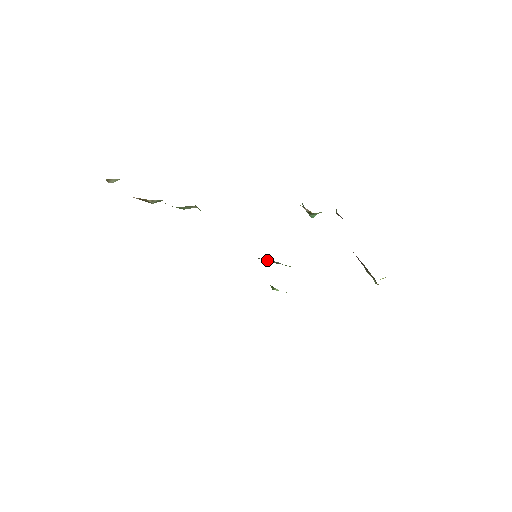
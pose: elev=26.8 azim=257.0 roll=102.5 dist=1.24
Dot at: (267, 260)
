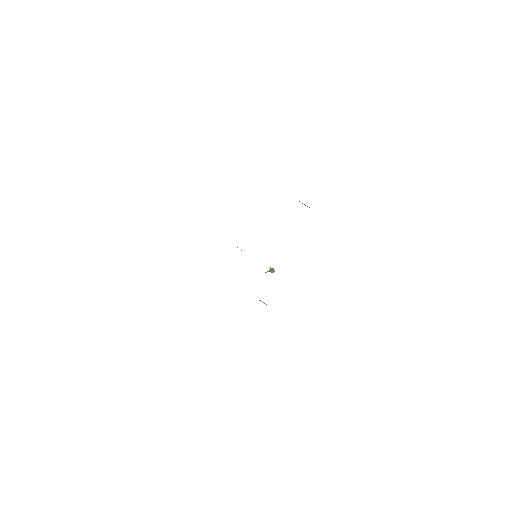
Dot at: occluded
